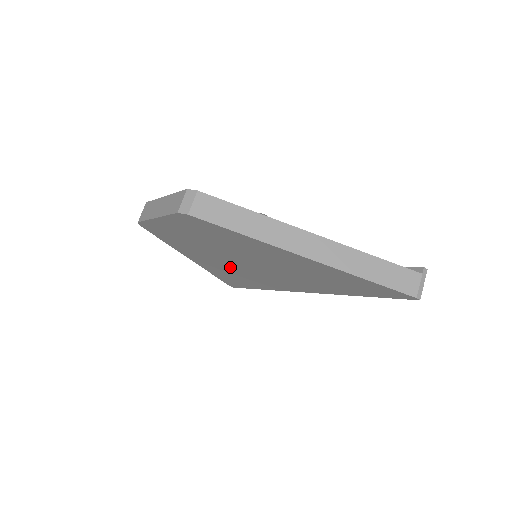
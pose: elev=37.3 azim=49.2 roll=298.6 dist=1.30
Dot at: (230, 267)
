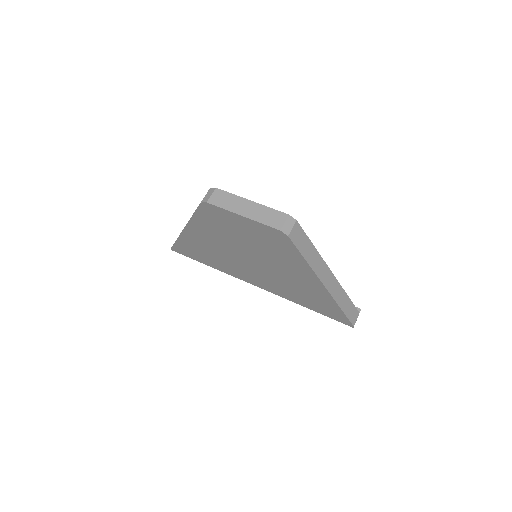
Dot at: (222, 251)
